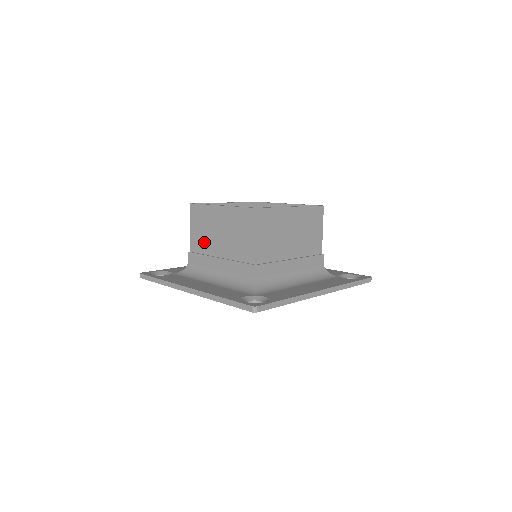
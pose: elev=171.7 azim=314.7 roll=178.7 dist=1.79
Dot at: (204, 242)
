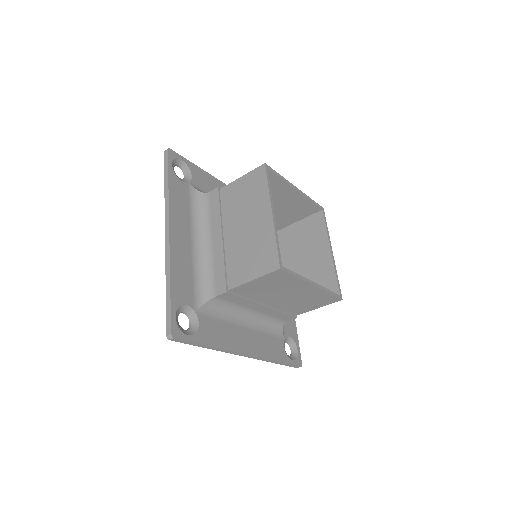
Dot at: (259, 293)
